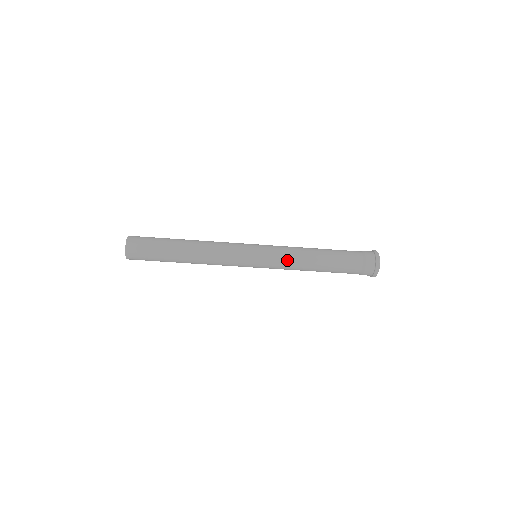
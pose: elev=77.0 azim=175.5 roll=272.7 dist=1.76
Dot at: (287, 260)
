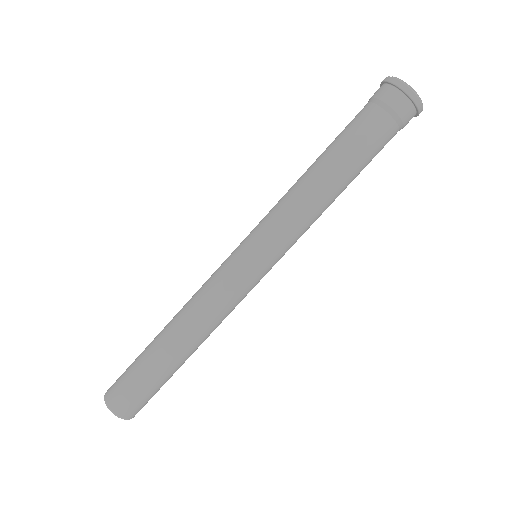
Dot at: (288, 216)
